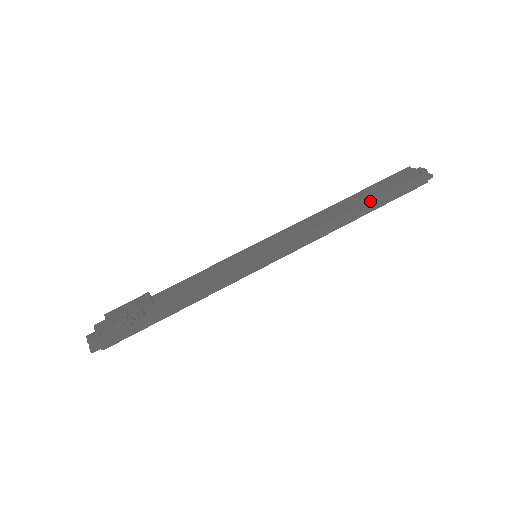
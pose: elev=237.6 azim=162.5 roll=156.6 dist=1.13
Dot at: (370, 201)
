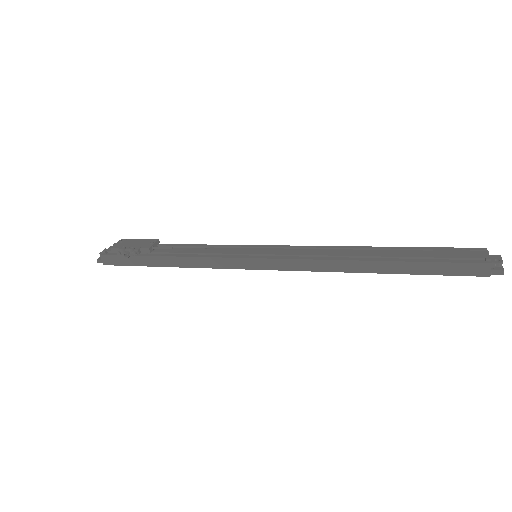
Dot at: (397, 261)
